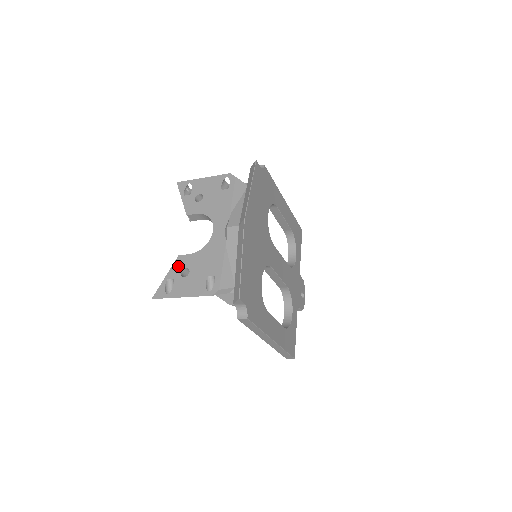
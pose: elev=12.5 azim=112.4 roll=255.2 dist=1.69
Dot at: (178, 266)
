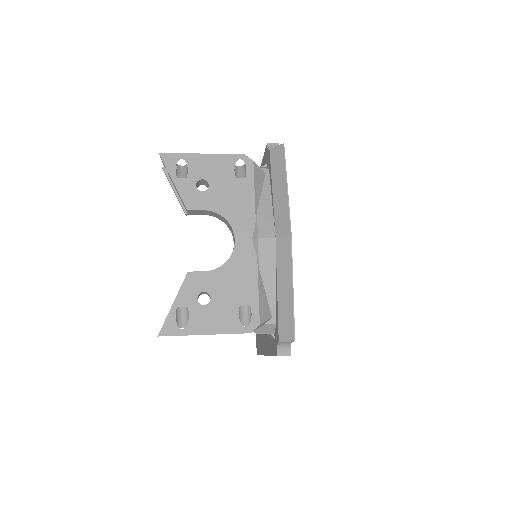
Dot at: (191, 288)
